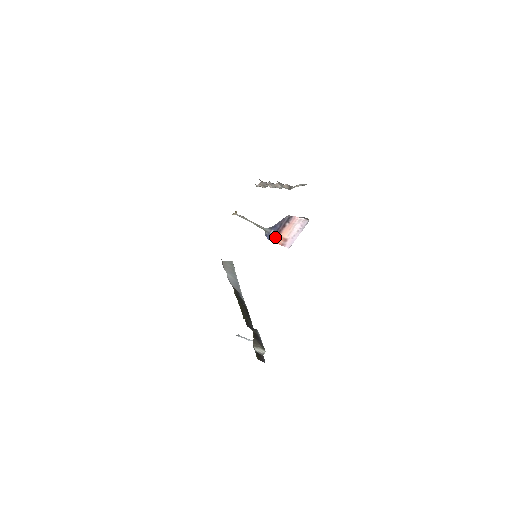
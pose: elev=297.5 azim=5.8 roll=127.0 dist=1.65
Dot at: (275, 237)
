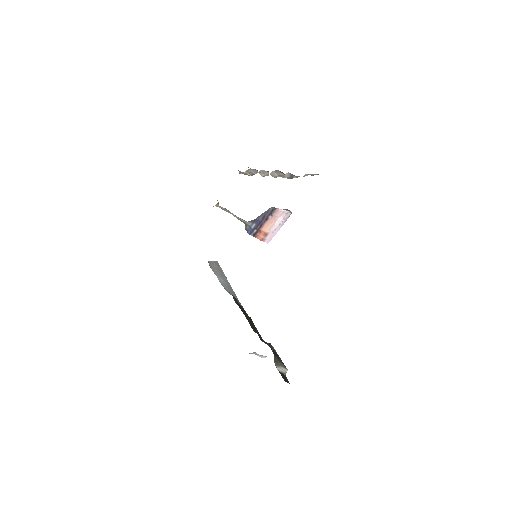
Dot at: (256, 231)
